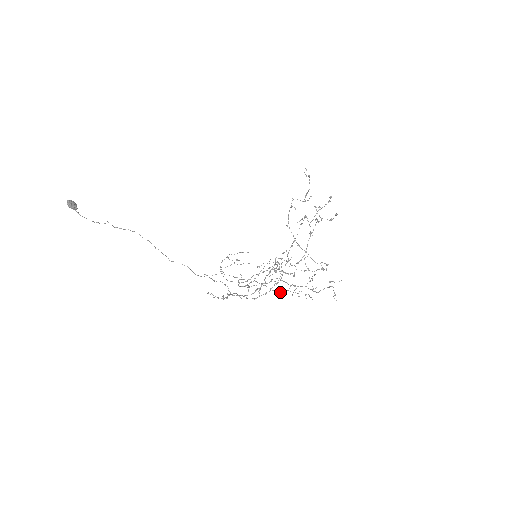
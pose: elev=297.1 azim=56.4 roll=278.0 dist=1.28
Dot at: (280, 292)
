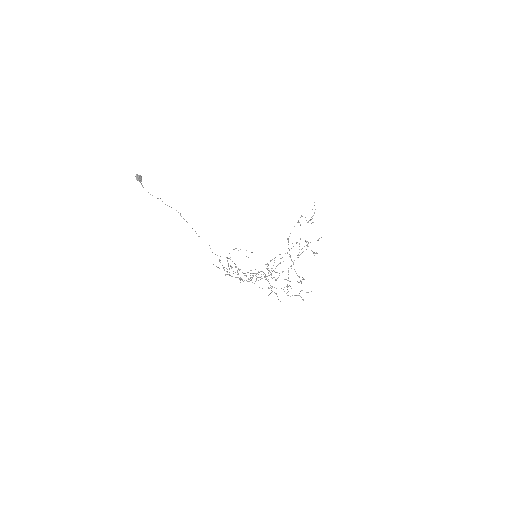
Dot at: occluded
